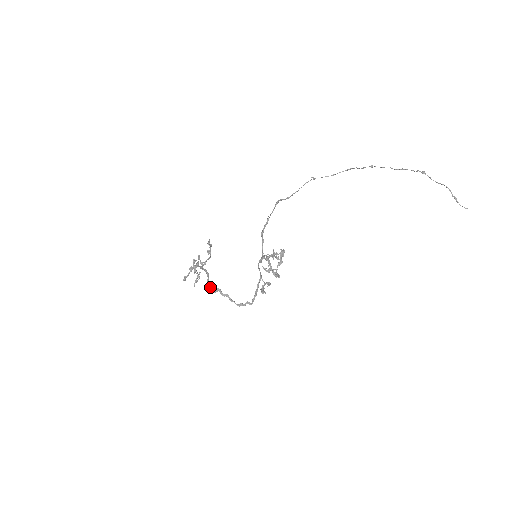
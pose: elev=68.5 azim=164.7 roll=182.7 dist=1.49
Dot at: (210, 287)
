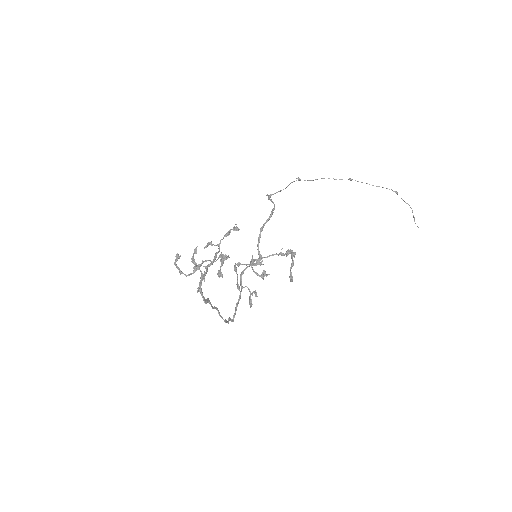
Dot at: (202, 295)
